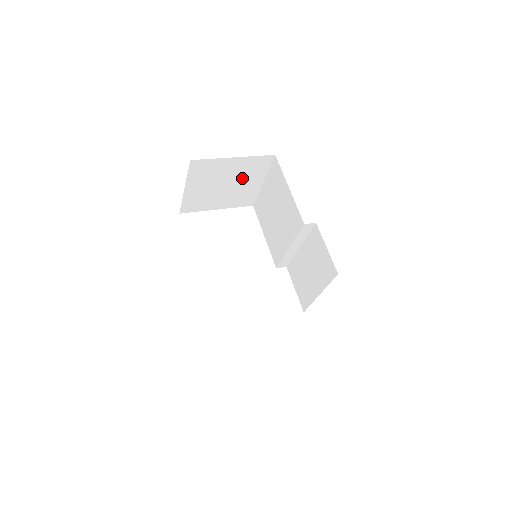
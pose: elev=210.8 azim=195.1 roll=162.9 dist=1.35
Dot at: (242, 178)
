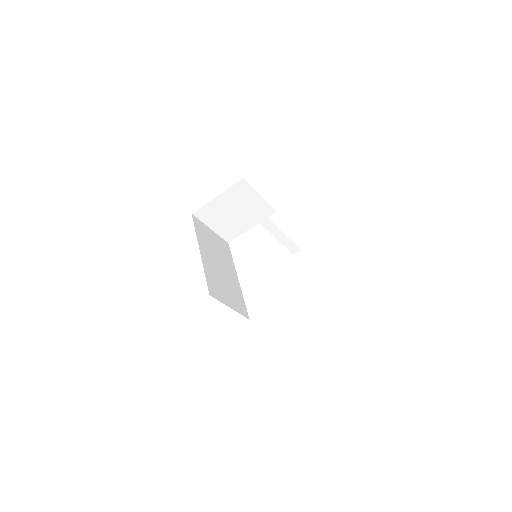
Dot at: (241, 202)
